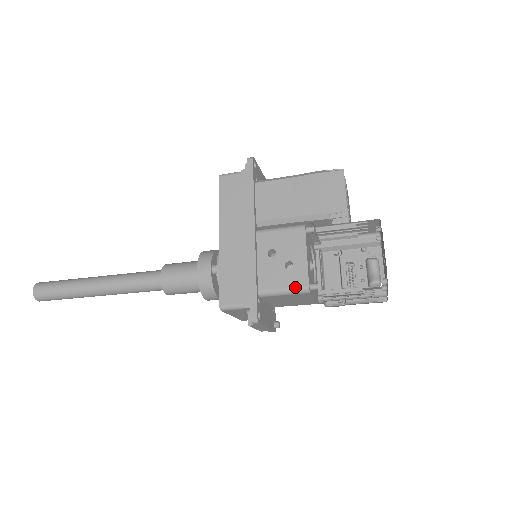
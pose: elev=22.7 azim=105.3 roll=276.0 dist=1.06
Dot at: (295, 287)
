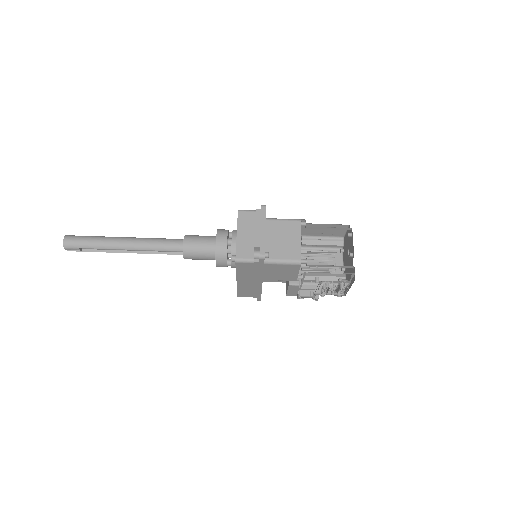
Dot at: (291, 219)
